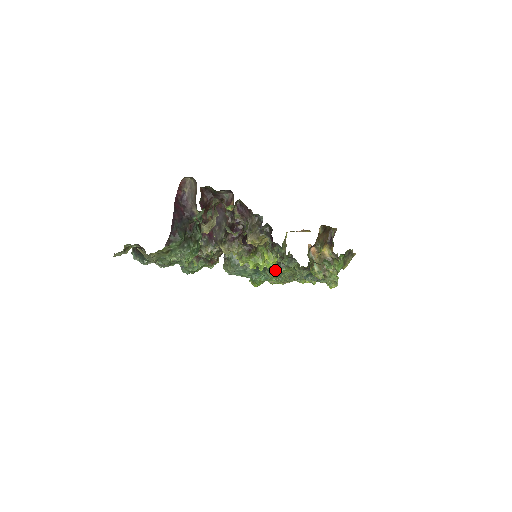
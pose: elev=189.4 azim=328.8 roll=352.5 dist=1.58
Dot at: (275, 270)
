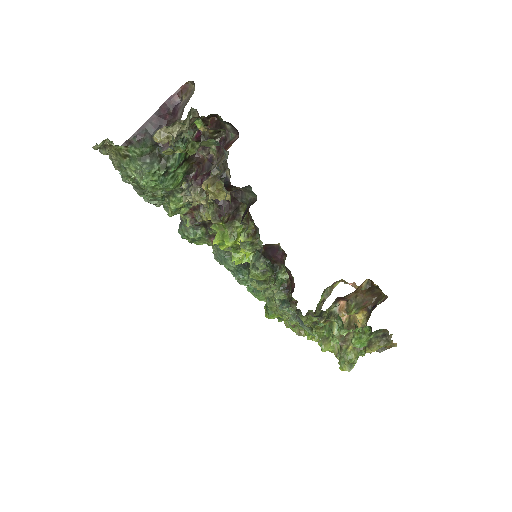
Dot at: occluded
